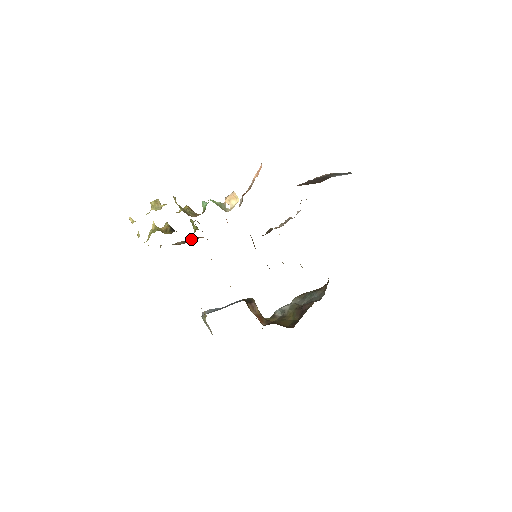
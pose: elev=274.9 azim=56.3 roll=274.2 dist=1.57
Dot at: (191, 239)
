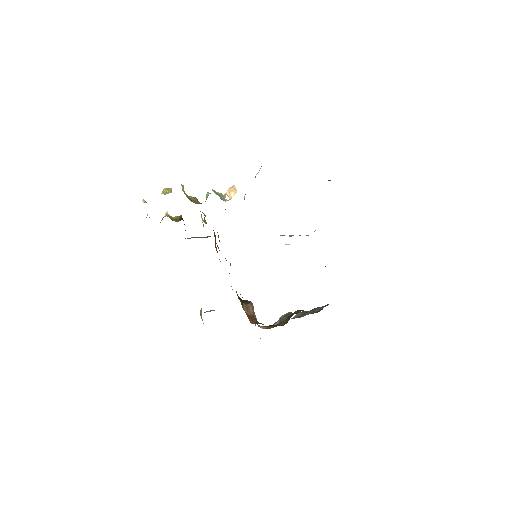
Dot at: (204, 237)
